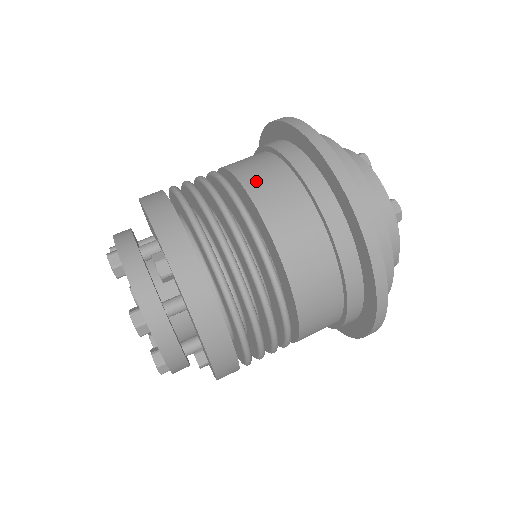
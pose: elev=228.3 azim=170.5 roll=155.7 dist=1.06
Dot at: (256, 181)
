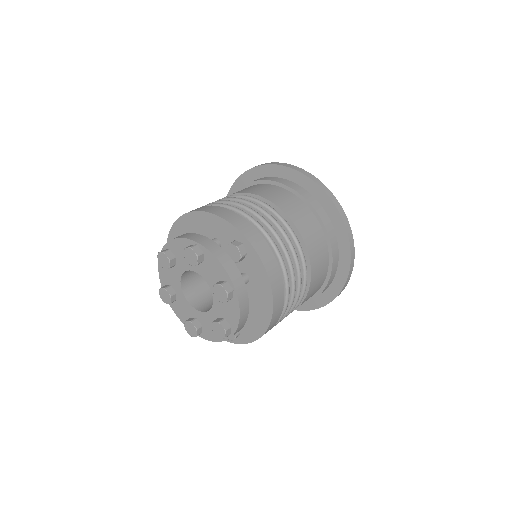
Dot at: (275, 198)
